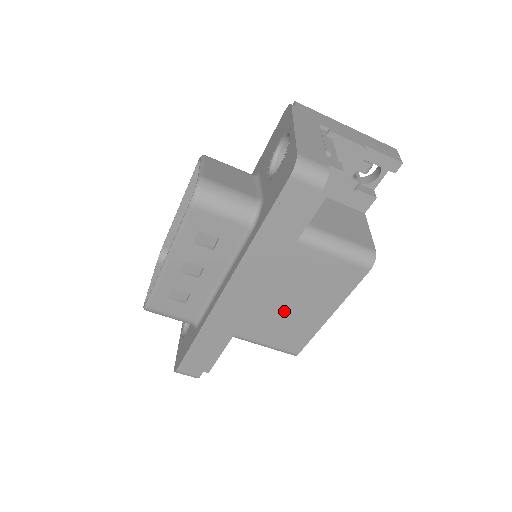
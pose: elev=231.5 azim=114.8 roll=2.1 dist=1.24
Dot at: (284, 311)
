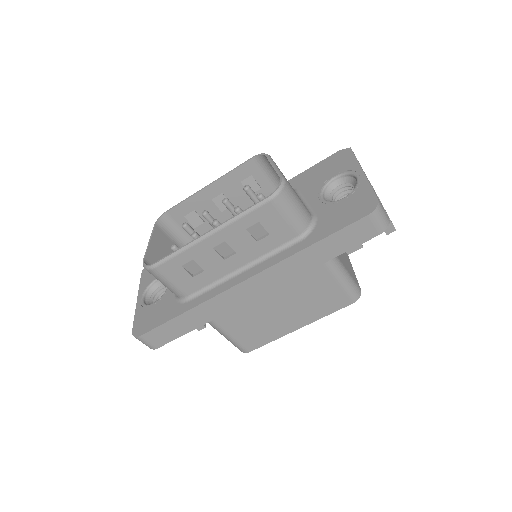
Dot at: (268, 313)
